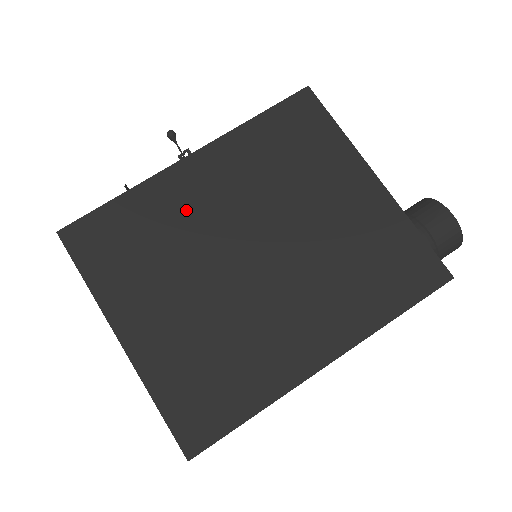
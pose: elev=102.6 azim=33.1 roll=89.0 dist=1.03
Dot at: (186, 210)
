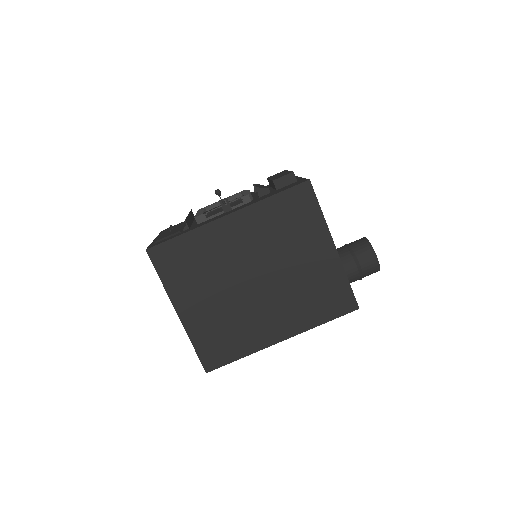
Dot at: (222, 249)
